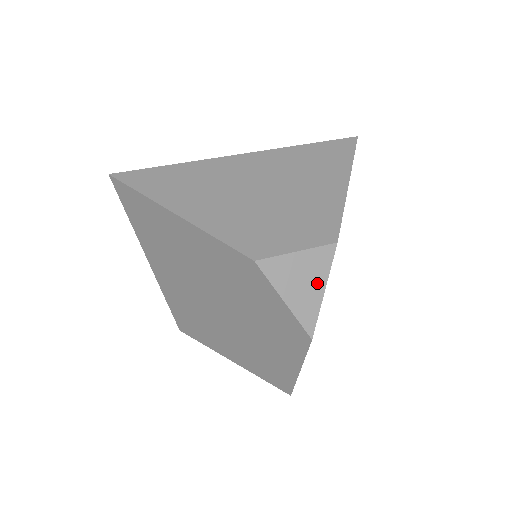
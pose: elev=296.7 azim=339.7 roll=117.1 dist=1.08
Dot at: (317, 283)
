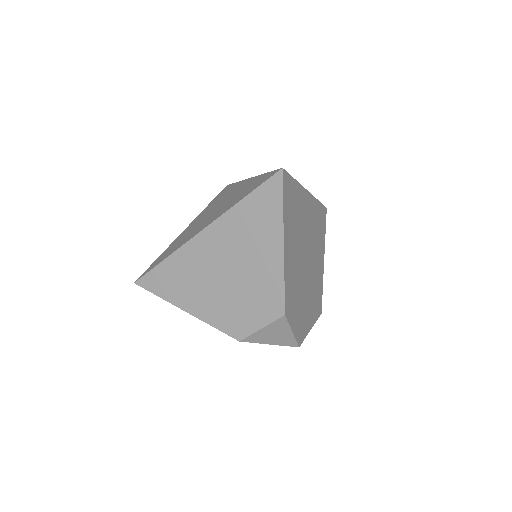
Dot at: (285, 332)
